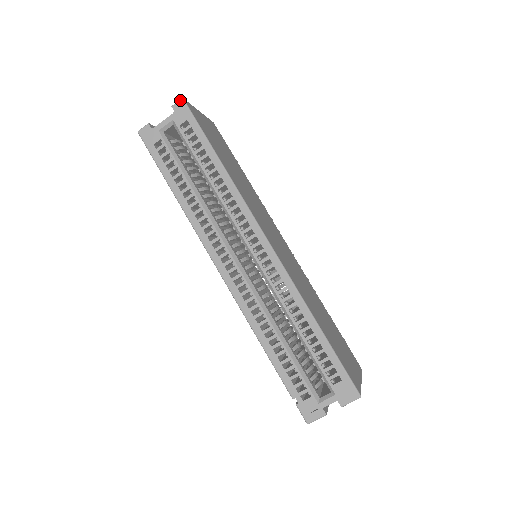
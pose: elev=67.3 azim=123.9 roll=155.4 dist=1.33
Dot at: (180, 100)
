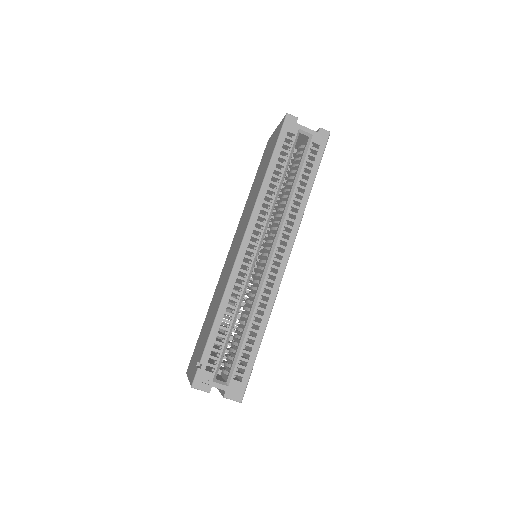
Dot at: (328, 131)
